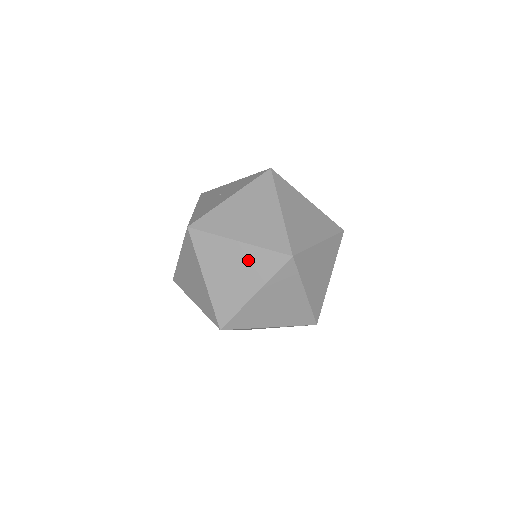
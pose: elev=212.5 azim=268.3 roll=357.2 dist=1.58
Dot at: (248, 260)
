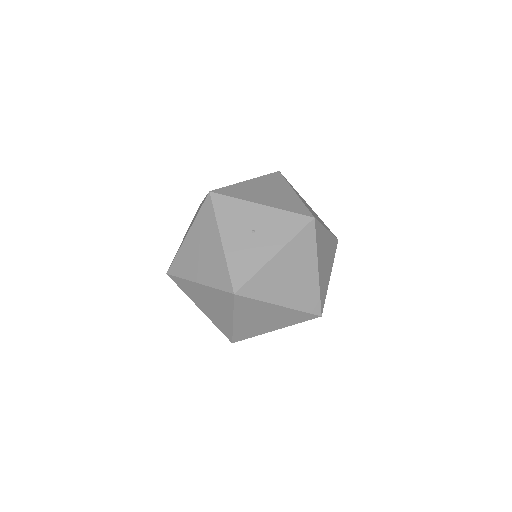
Dot at: (282, 315)
